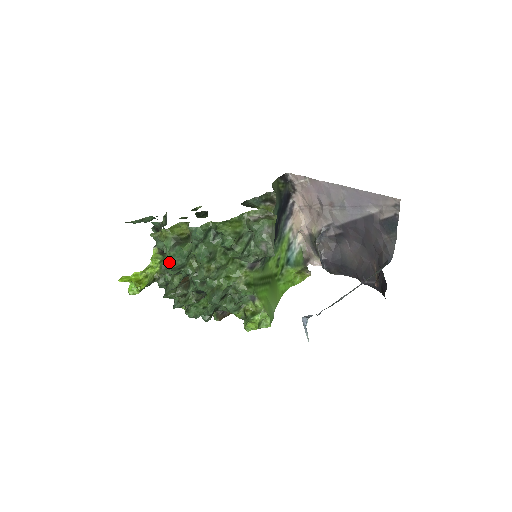
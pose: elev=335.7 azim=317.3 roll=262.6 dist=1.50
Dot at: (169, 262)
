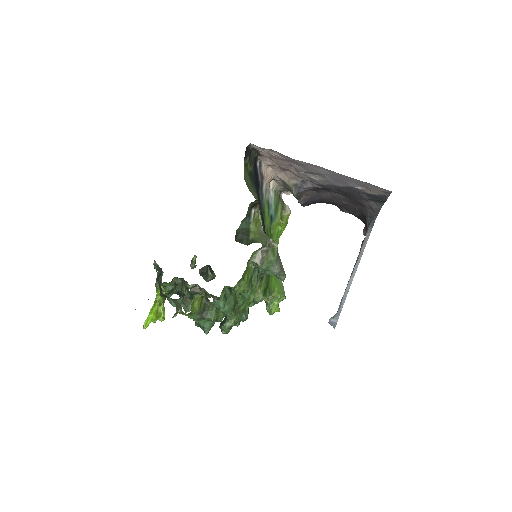
Dot at: (204, 330)
